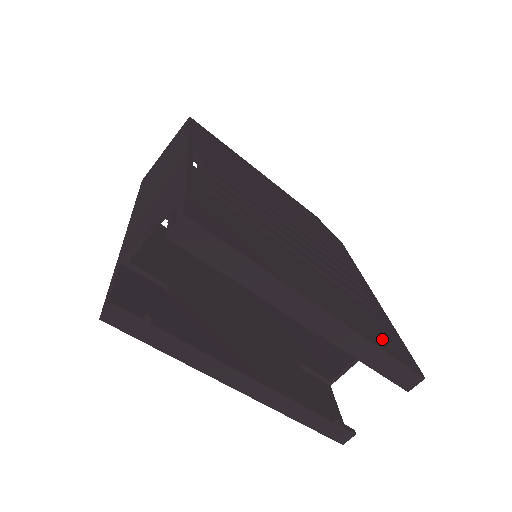
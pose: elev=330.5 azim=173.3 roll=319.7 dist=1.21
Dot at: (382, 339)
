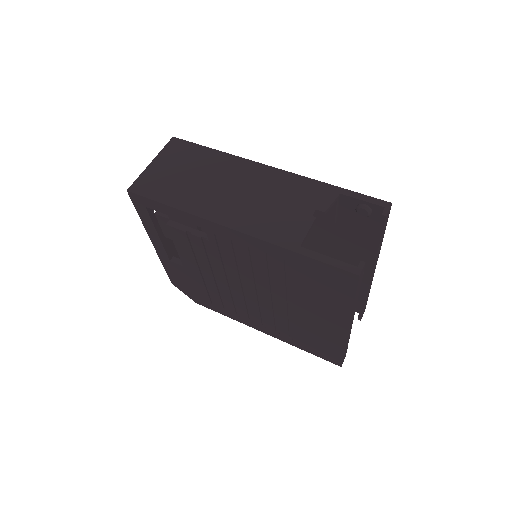
Dot at: occluded
